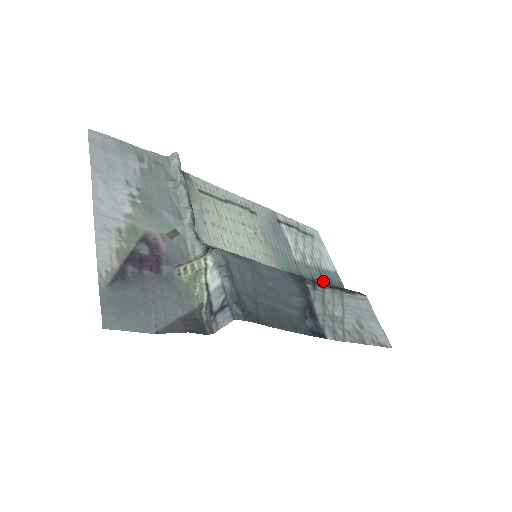
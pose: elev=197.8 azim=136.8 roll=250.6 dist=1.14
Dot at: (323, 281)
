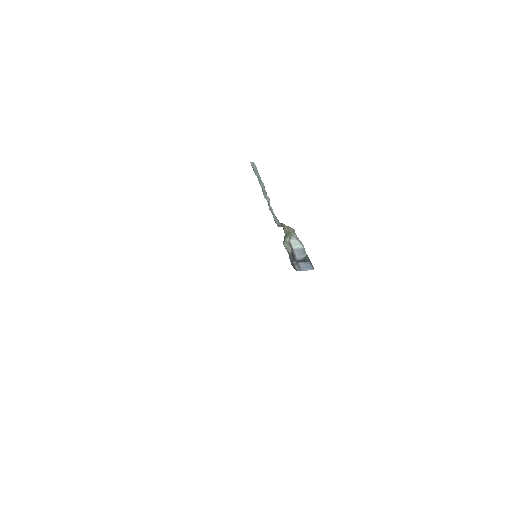
Dot at: occluded
